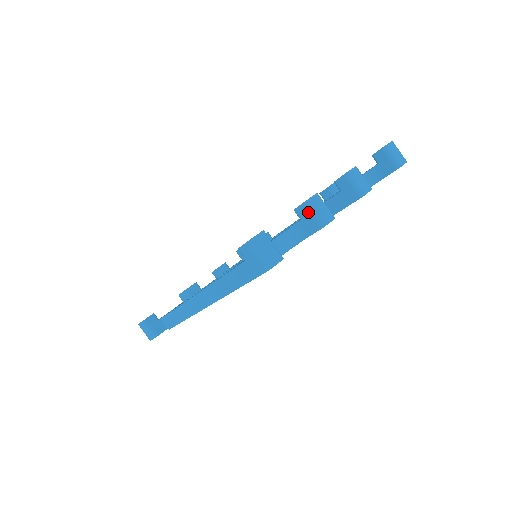
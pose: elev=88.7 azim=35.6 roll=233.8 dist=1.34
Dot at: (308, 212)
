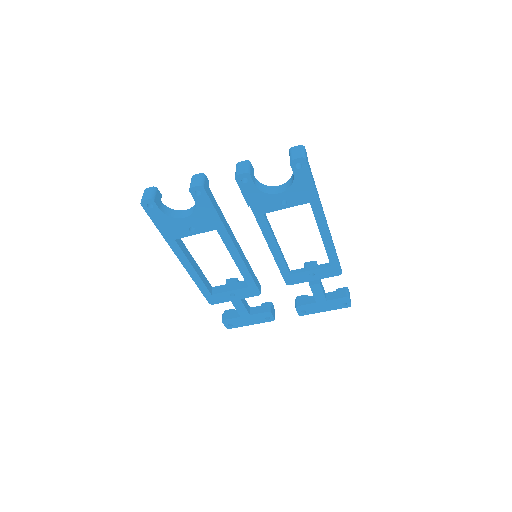
Dot at: occluded
